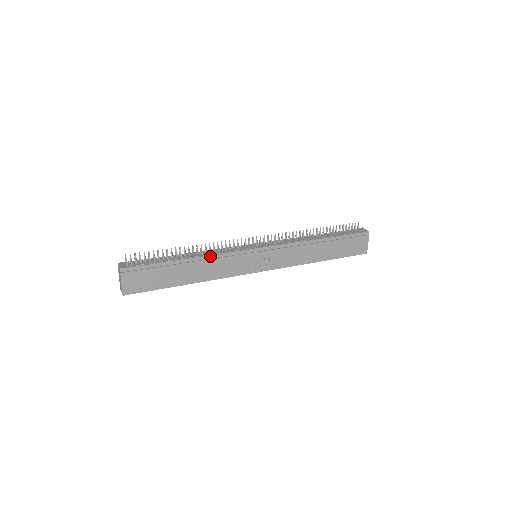
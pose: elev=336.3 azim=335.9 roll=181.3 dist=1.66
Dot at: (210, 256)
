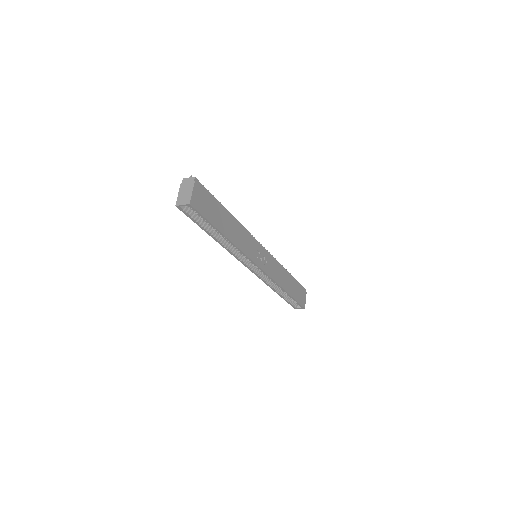
Dot at: (241, 225)
